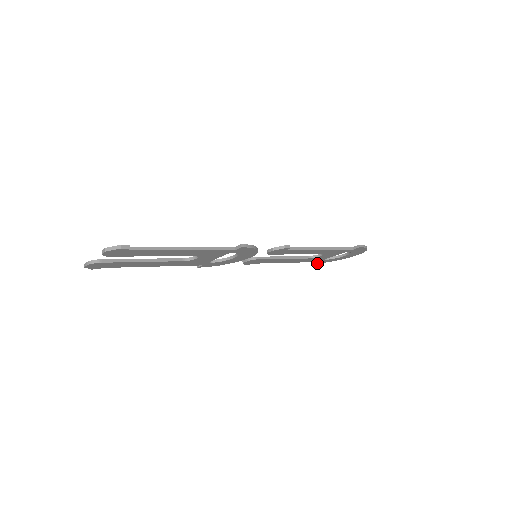
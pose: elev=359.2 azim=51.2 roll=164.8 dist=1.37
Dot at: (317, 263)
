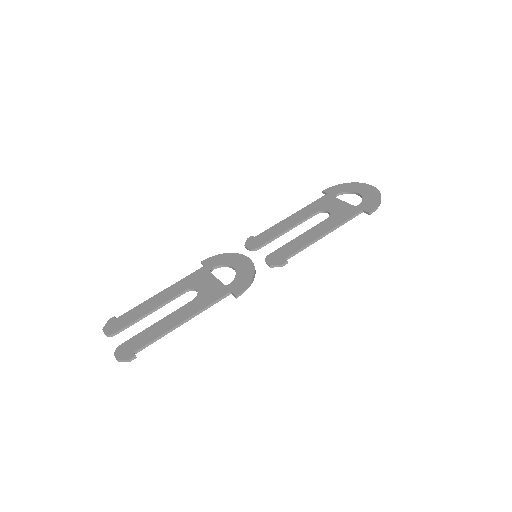
Dot at: (329, 189)
